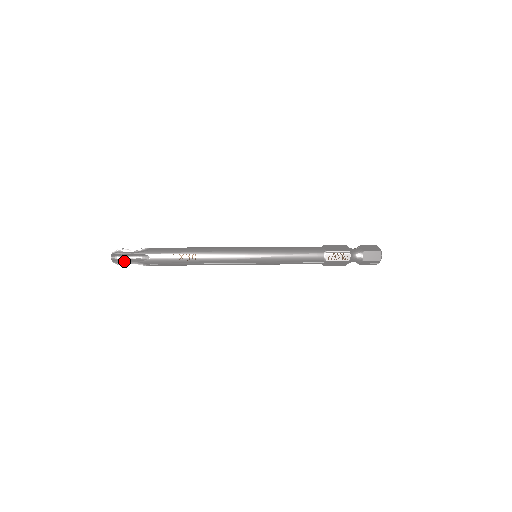
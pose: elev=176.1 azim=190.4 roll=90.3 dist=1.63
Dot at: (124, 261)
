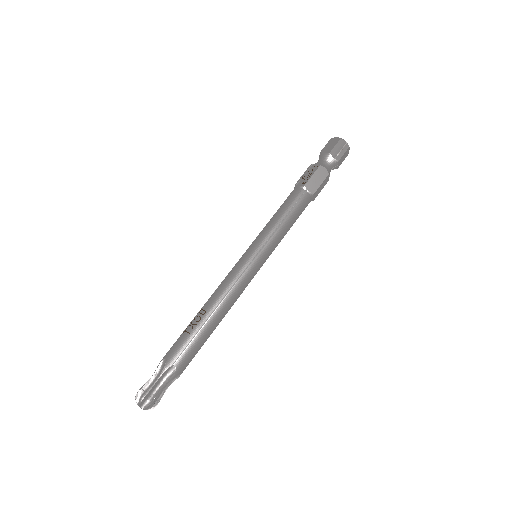
Dot at: (148, 390)
